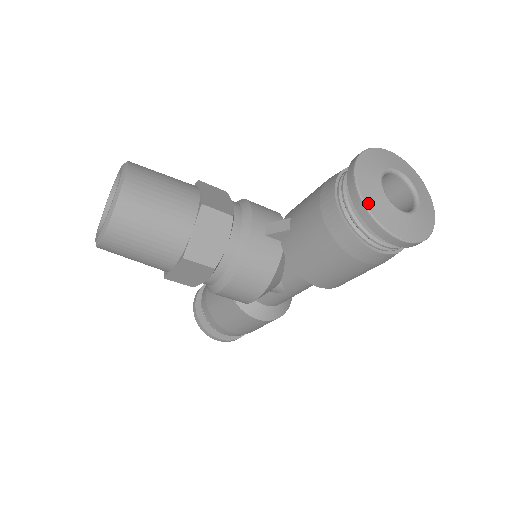
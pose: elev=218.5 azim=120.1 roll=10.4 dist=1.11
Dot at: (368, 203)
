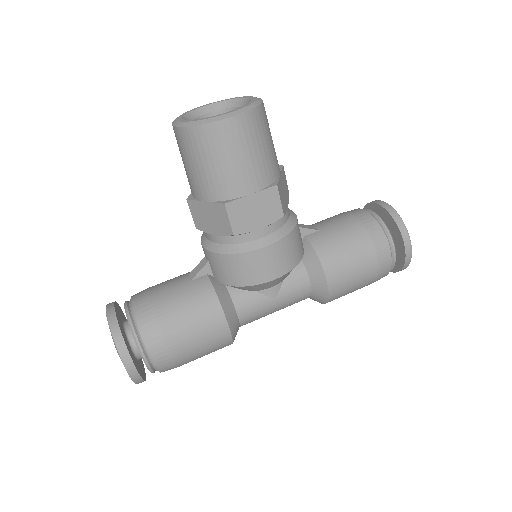
Dot at: (400, 217)
